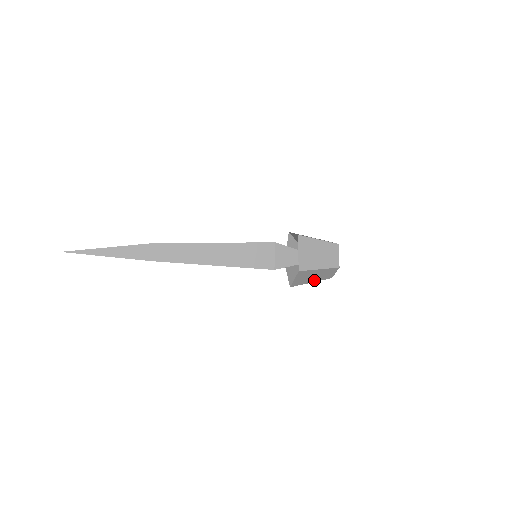
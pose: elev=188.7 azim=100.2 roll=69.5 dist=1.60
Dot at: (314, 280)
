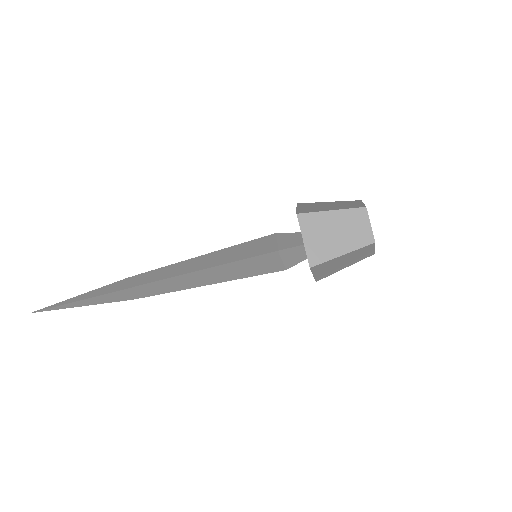
Dot at: (344, 248)
